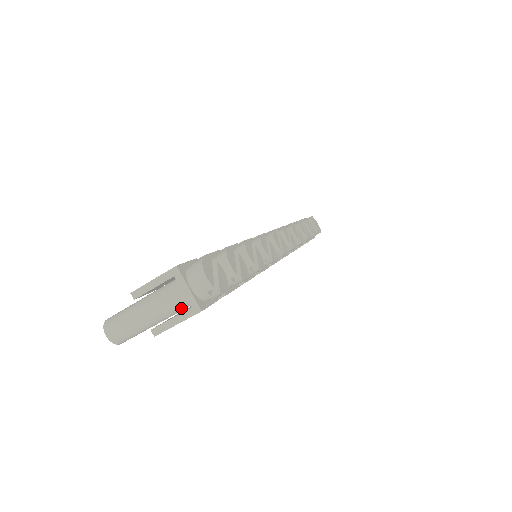
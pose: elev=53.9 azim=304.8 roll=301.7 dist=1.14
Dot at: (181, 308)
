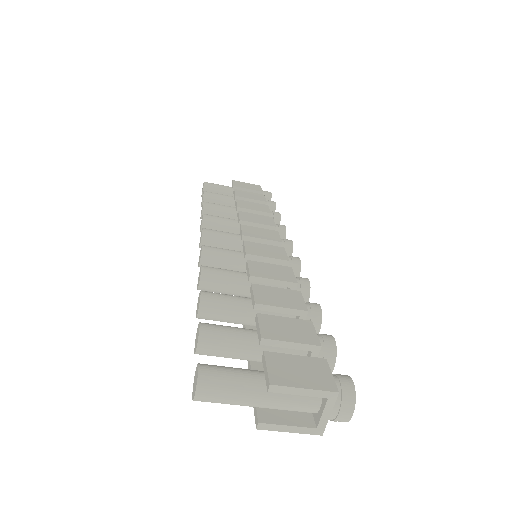
Dot at: (294, 410)
